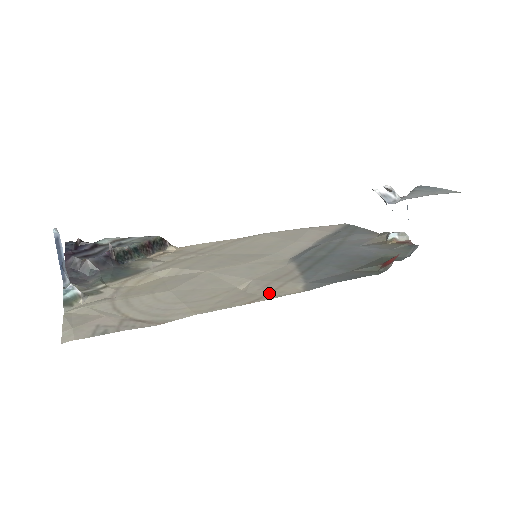
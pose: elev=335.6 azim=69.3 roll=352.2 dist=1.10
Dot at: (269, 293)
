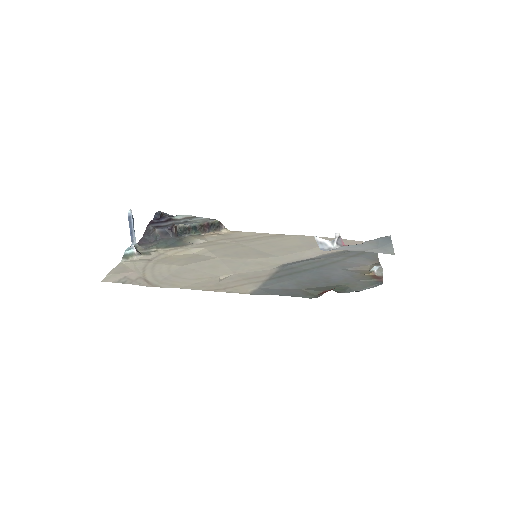
Dot at: (228, 288)
